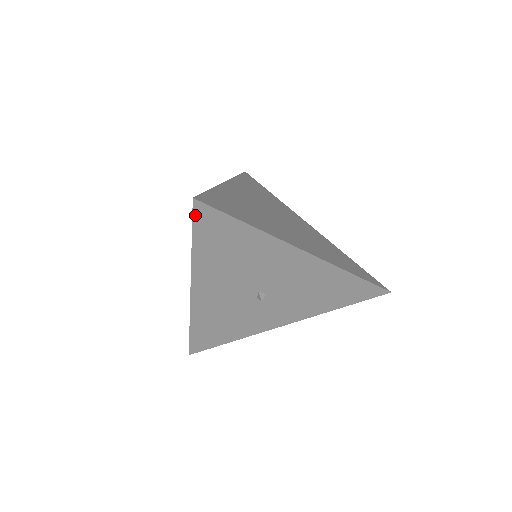
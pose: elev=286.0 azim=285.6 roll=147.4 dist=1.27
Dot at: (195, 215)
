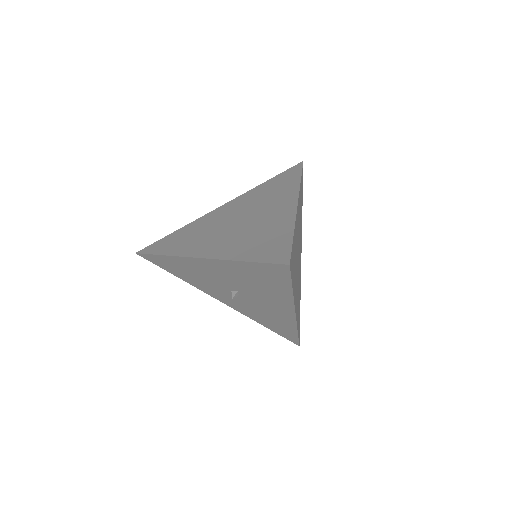
Dot at: (275, 265)
